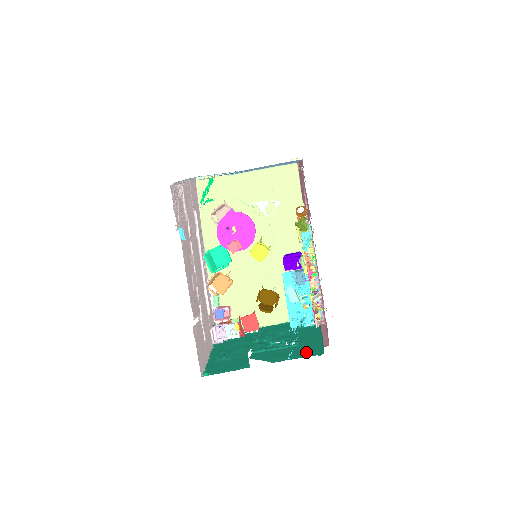
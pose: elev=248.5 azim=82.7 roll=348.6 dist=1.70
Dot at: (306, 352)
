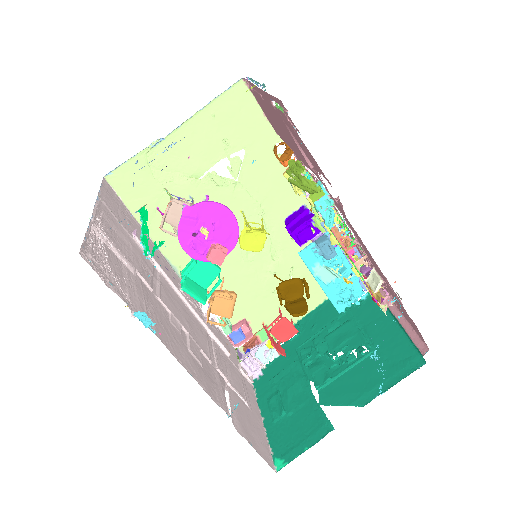
Dot at: (396, 366)
